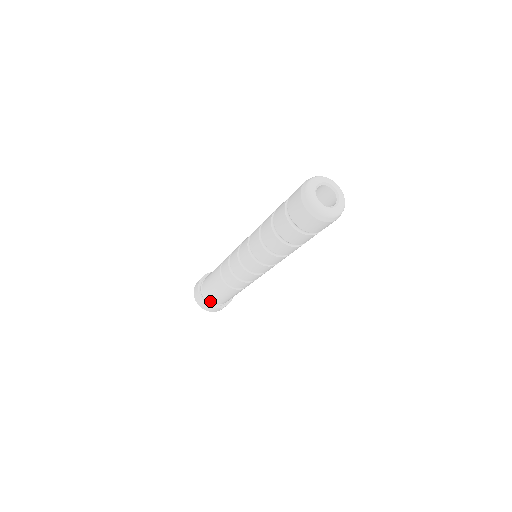
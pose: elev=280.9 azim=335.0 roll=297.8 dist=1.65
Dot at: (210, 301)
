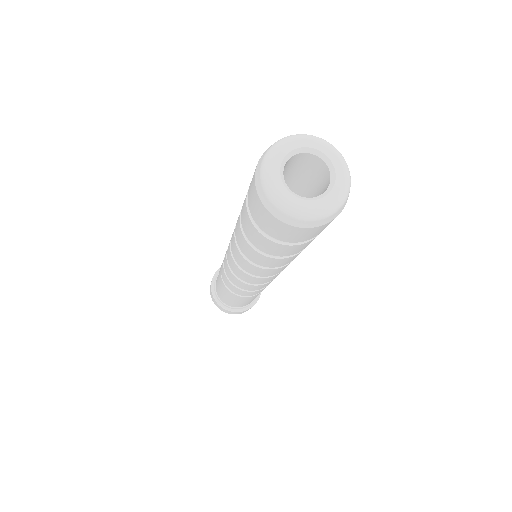
Dot at: (240, 307)
